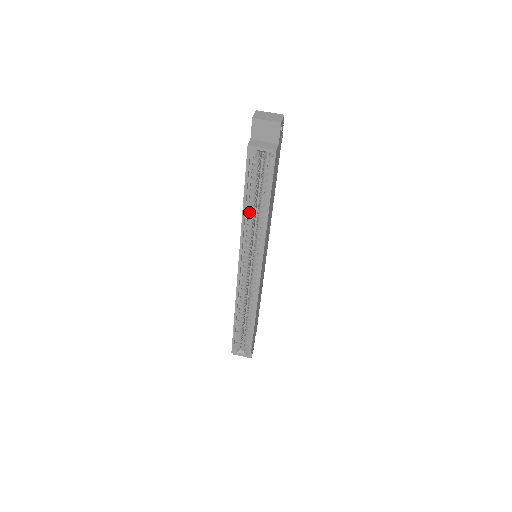
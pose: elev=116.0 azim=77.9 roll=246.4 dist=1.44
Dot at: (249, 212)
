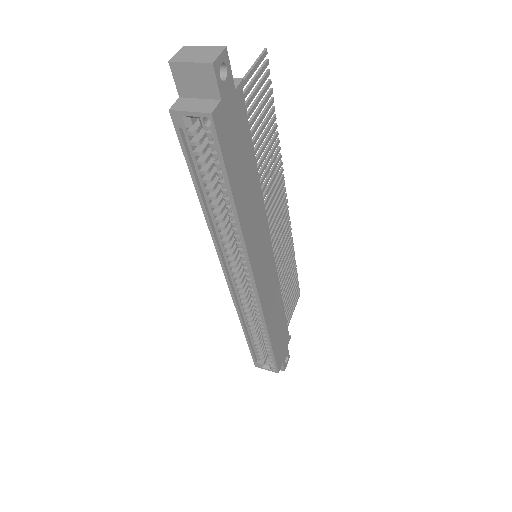
Dot at: (212, 206)
